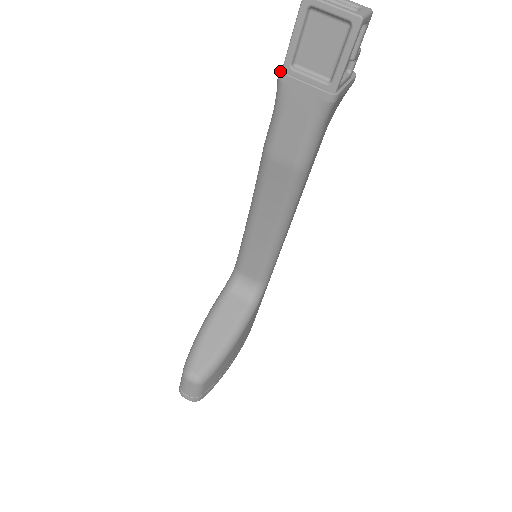
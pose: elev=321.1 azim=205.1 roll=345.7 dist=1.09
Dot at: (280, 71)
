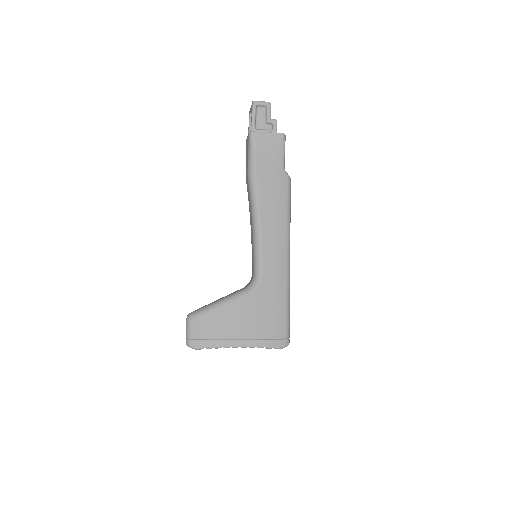
Dot at: occluded
